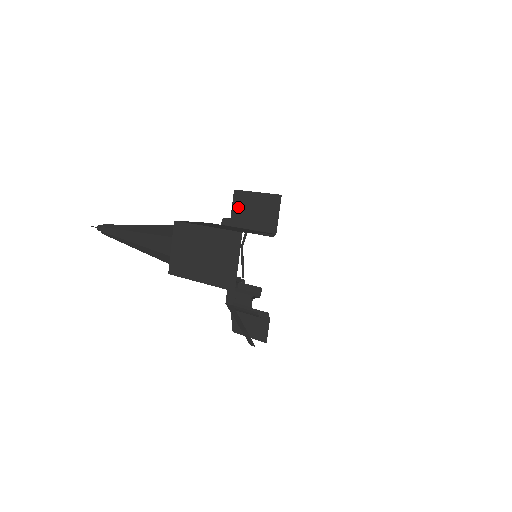
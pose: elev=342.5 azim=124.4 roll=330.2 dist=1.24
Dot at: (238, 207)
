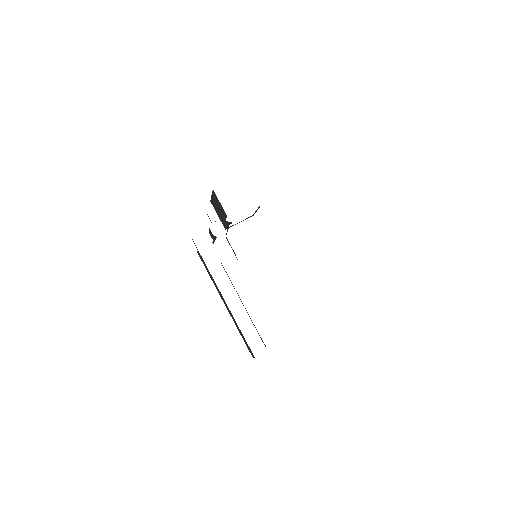
Dot at: occluded
